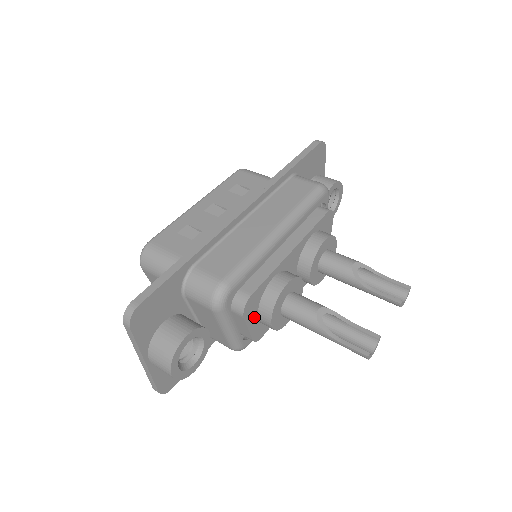
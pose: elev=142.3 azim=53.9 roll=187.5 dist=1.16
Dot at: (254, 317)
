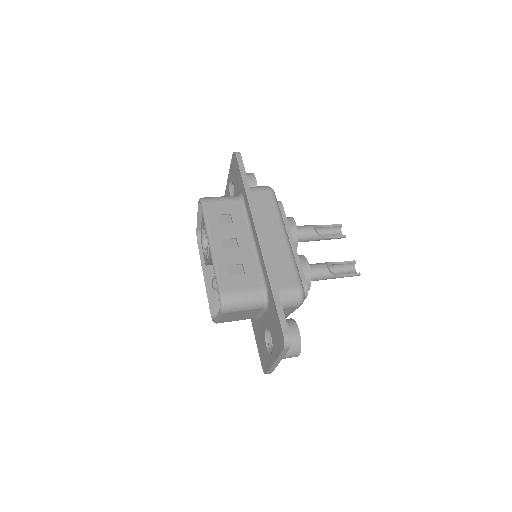
Dot at: occluded
